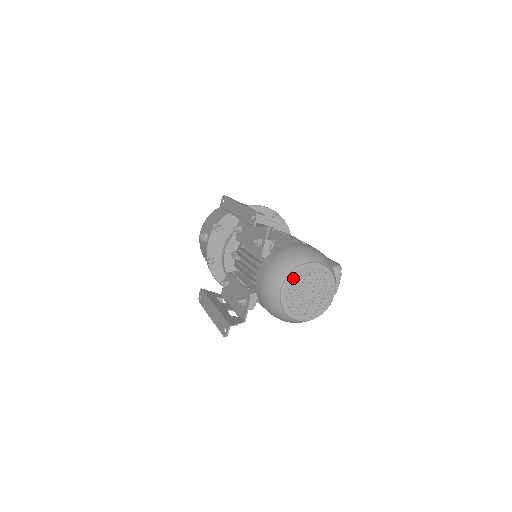
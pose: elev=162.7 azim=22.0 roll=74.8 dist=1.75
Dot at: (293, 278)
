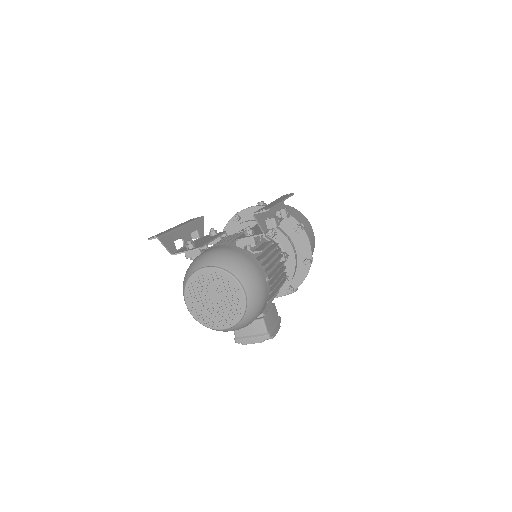
Dot at: (219, 274)
